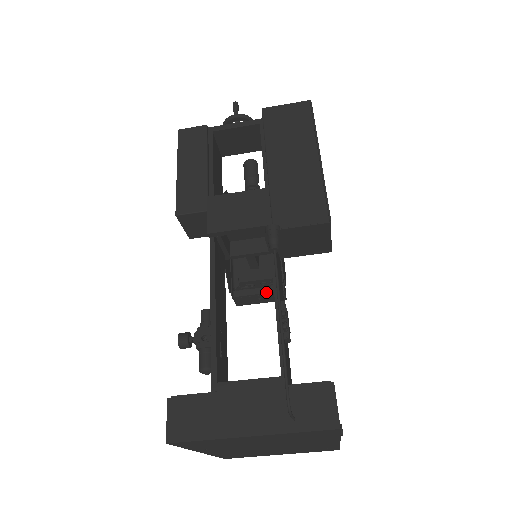
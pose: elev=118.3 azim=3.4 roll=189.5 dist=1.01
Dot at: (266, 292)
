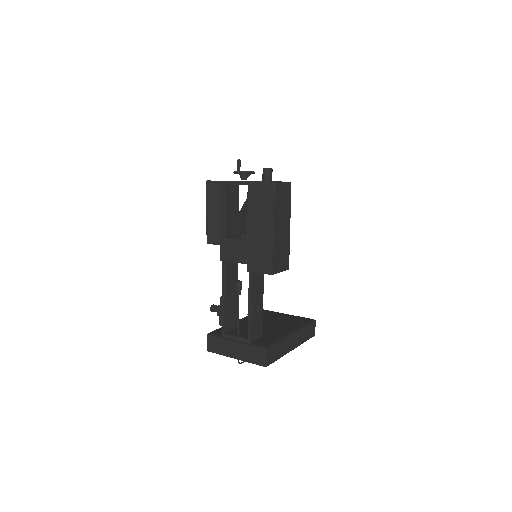
Dot at: occluded
